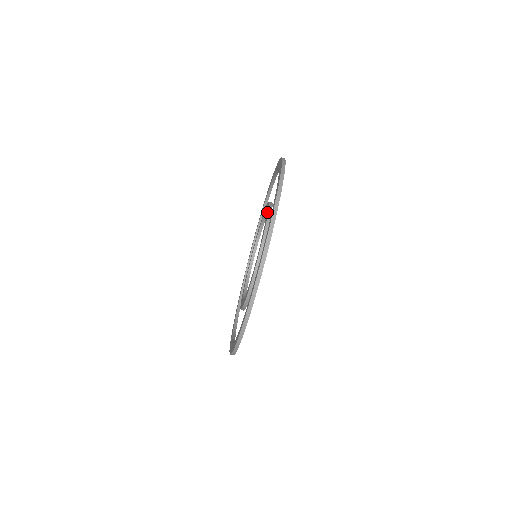
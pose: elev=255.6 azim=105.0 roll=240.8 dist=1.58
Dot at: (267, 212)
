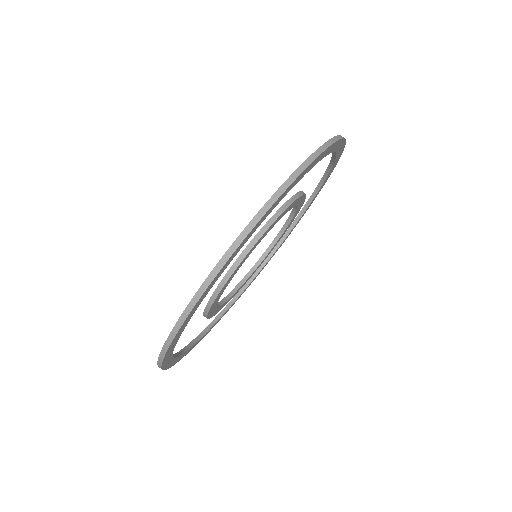
Dot at: occluded
